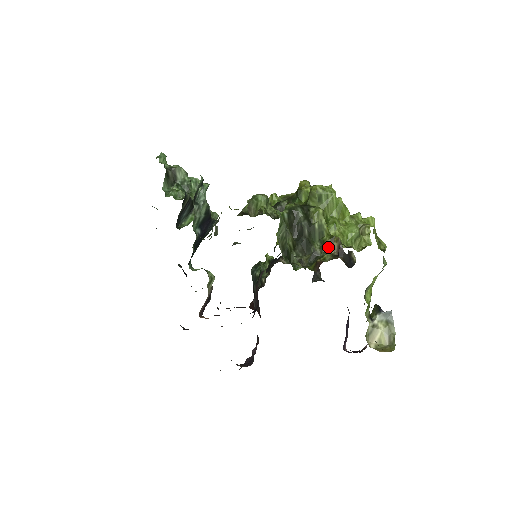
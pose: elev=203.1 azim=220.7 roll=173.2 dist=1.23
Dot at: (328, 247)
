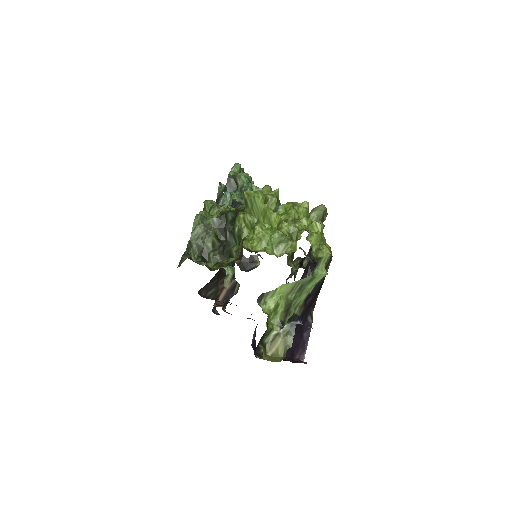
Dot at: (239, 250)
